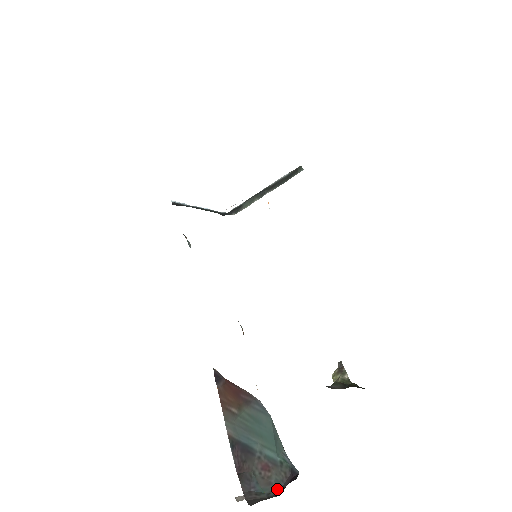
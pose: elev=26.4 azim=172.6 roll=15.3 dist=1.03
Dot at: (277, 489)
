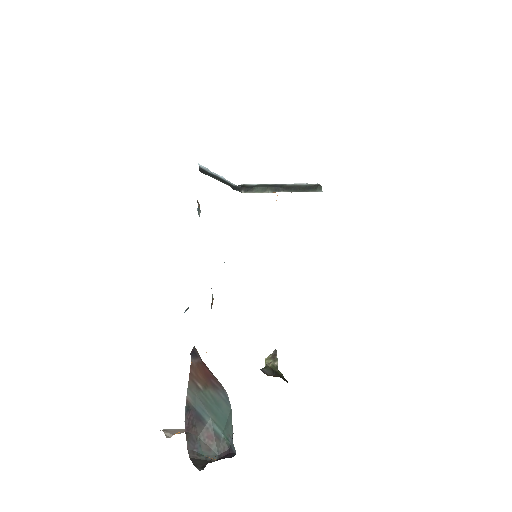
Dot at: (214, 456)
